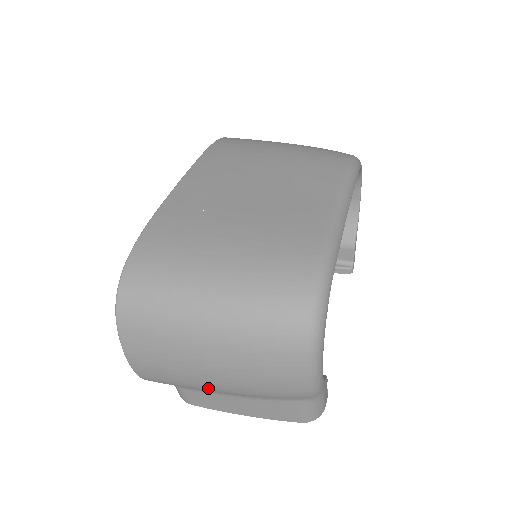
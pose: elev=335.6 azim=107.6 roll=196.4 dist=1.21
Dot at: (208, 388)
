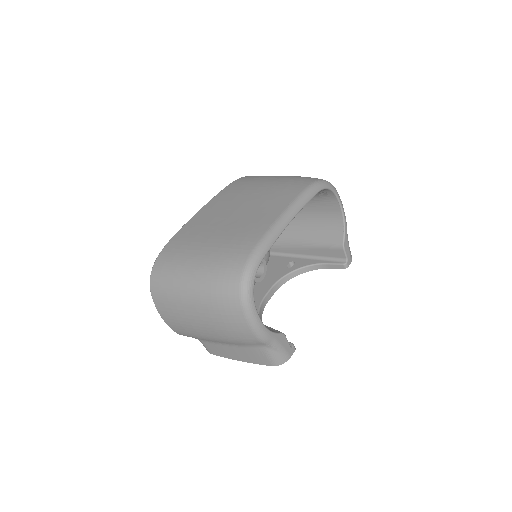
Dot at: (206, 337)
